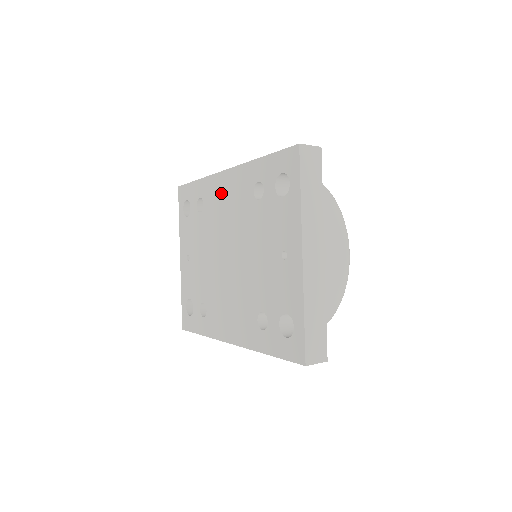
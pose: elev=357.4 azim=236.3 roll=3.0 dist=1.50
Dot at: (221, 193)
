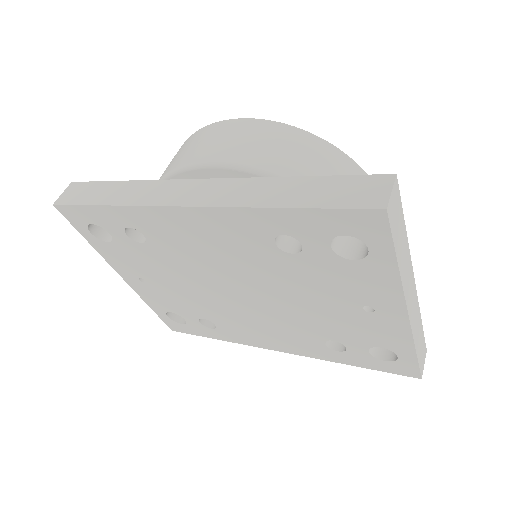
Dot at: (186, 232)
